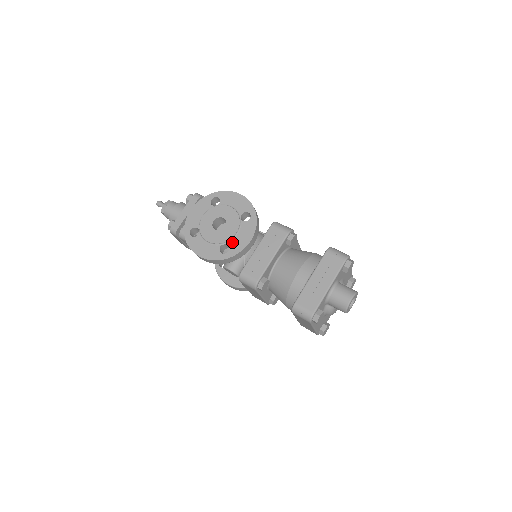
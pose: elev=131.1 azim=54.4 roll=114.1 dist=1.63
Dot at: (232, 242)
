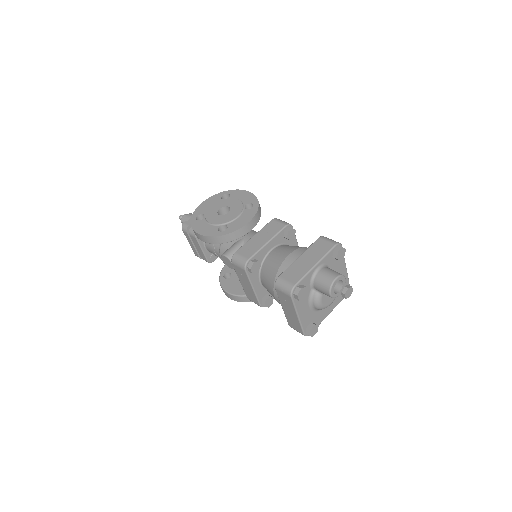
Dot at: (231, 223)
